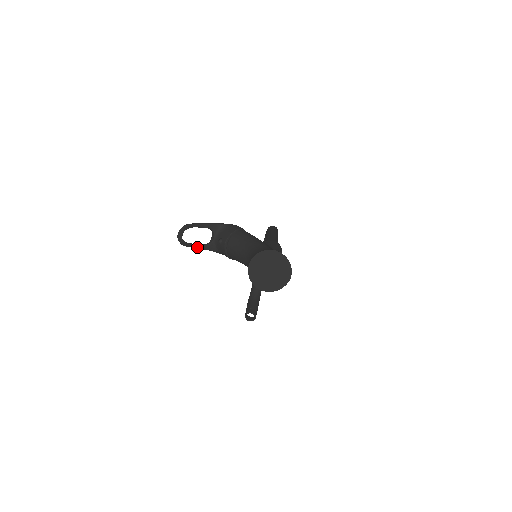
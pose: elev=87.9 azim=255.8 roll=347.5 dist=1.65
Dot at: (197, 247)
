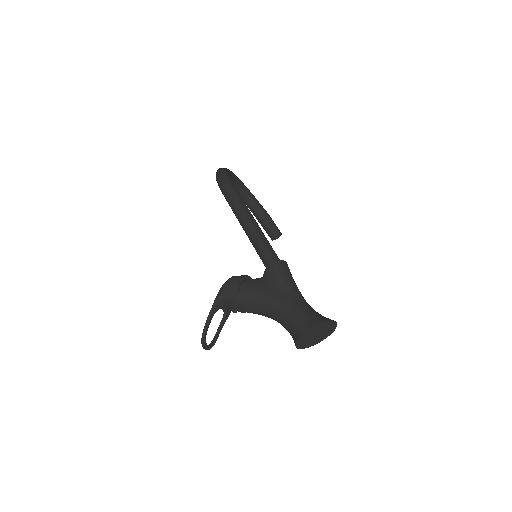
Dot at: (222, 327)
